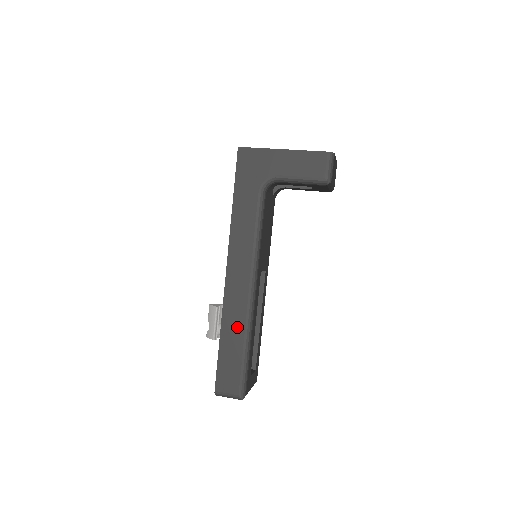
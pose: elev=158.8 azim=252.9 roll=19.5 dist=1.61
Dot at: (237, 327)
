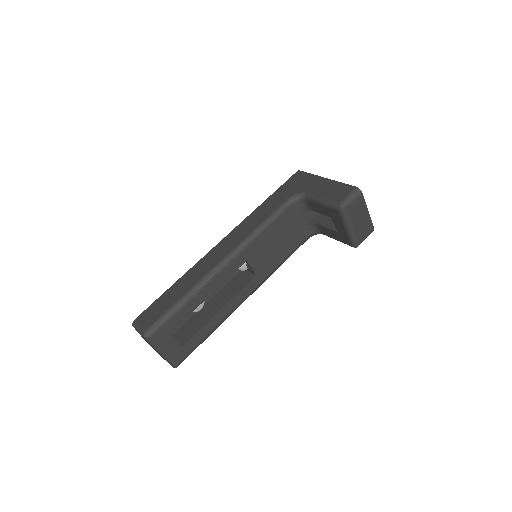
Dot at: (192, 280)
